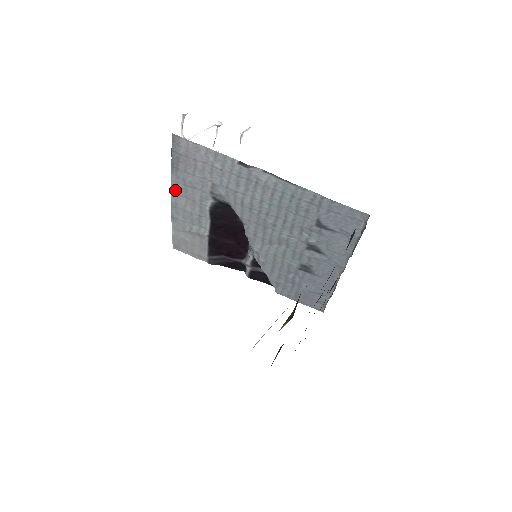
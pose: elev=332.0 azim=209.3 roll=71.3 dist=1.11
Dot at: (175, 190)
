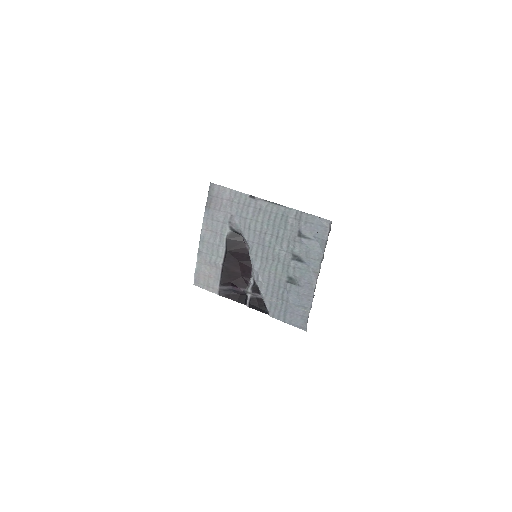
Dot at: (205, 226)
